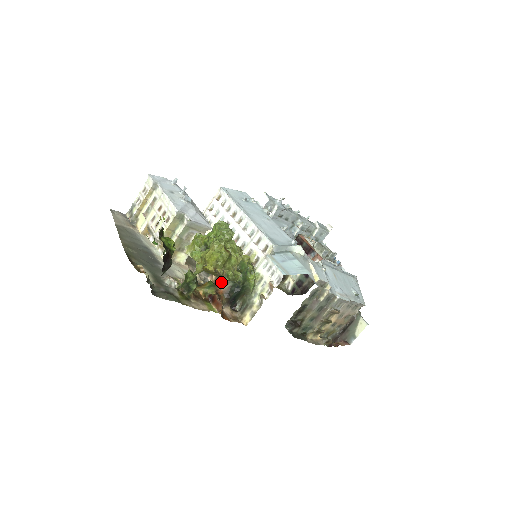
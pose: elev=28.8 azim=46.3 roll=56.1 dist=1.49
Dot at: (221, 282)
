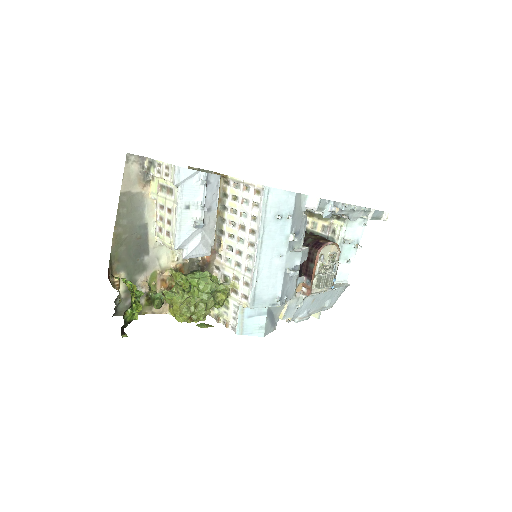
Dot at: occluded
